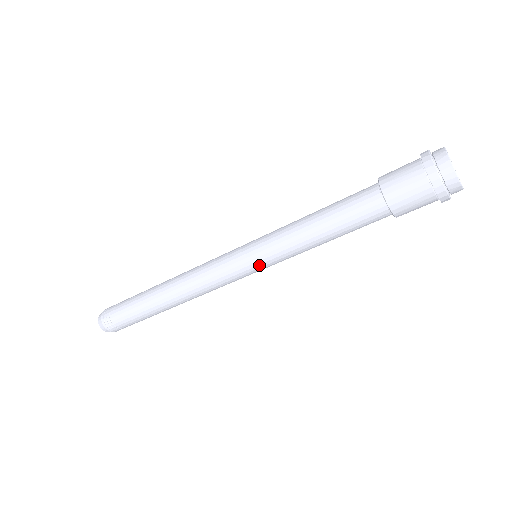
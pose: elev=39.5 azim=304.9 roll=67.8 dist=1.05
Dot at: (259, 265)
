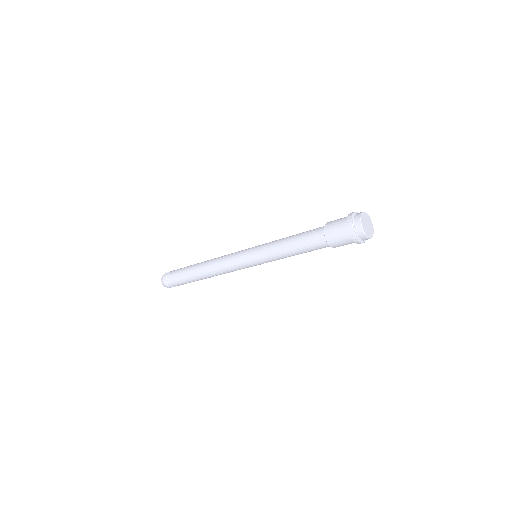
Dot at: (253, 258)
